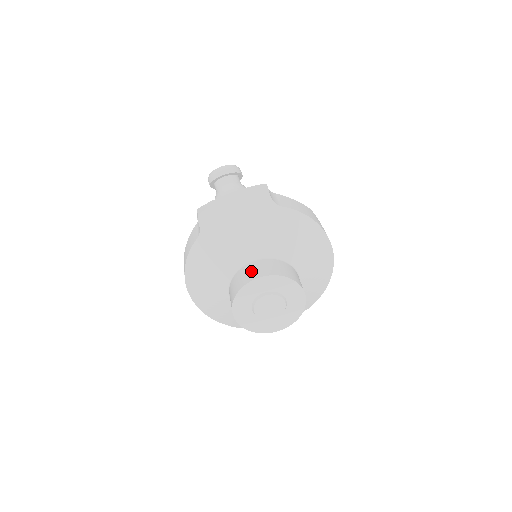
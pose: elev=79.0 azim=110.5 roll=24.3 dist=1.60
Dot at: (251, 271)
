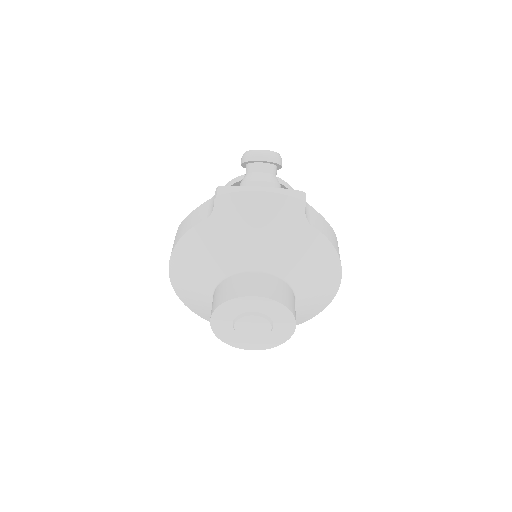
Dot at: (250, 283)
